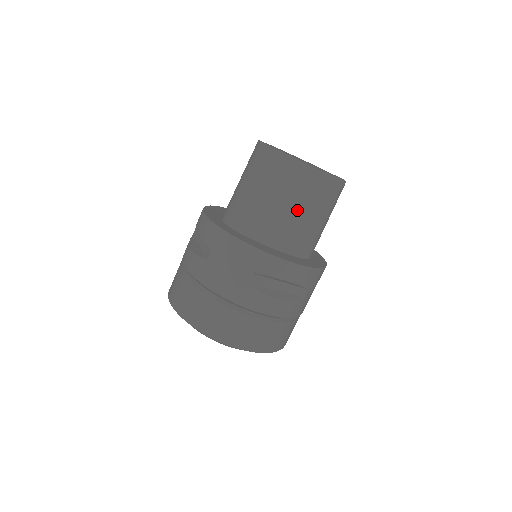
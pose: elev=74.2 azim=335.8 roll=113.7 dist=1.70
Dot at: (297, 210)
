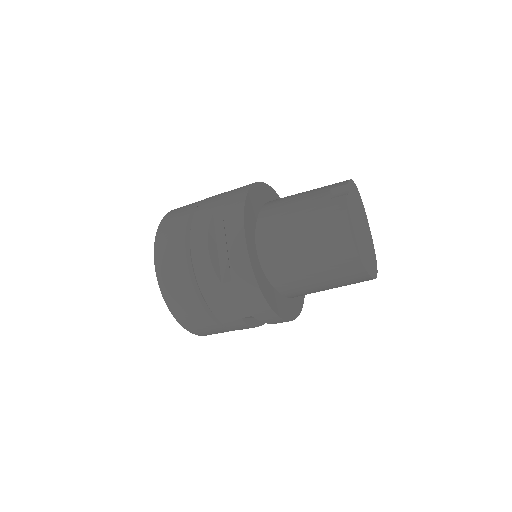
Dot at: (325, 286)
